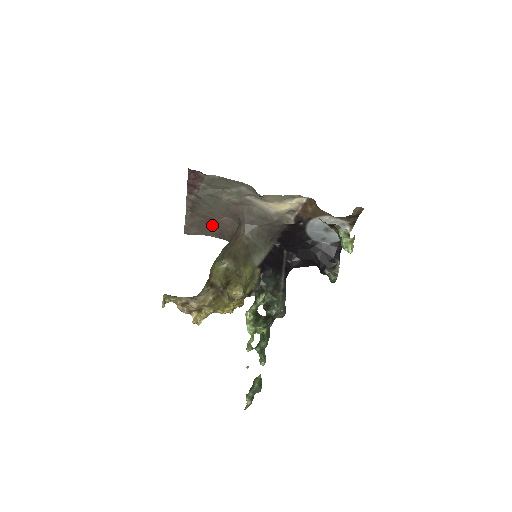
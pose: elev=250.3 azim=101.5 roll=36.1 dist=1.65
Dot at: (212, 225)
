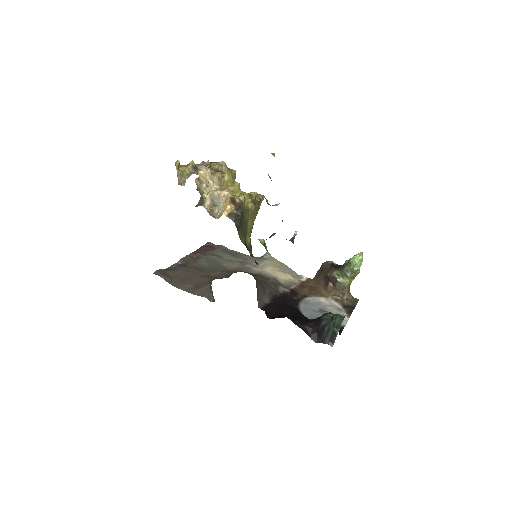
Dot at: (193, 279)
